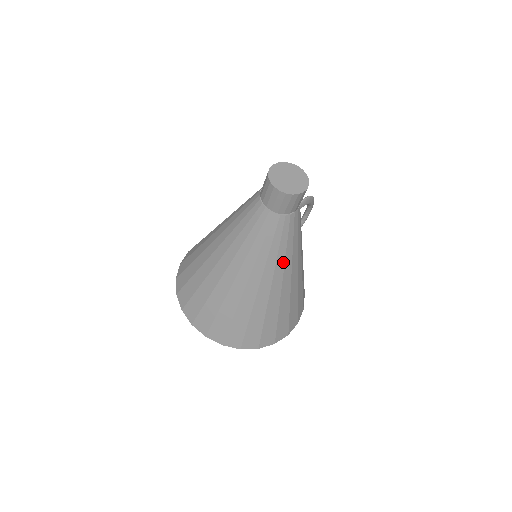
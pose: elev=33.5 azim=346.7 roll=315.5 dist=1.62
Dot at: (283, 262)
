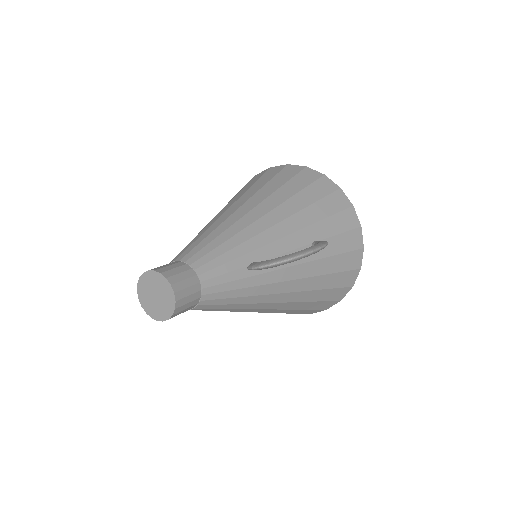
Dot at: occluded
